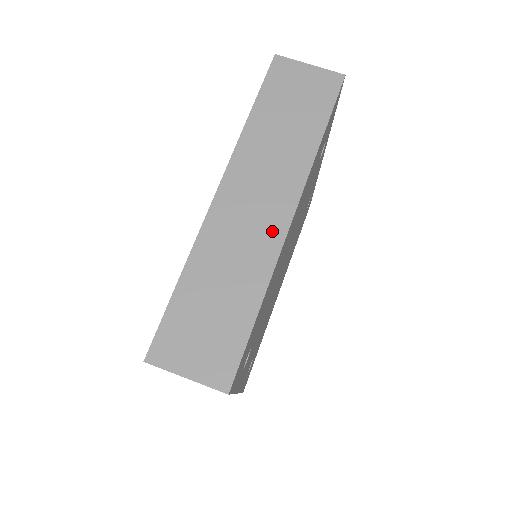
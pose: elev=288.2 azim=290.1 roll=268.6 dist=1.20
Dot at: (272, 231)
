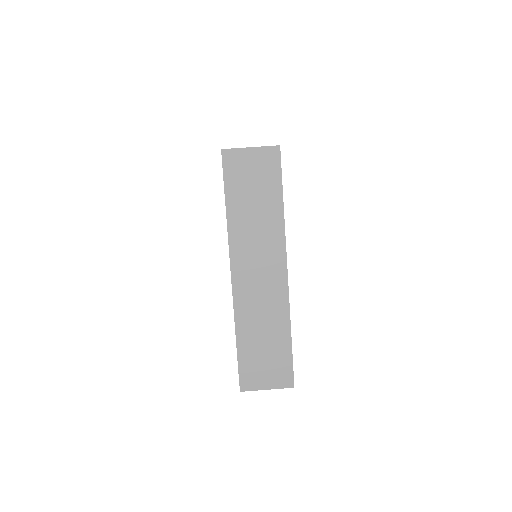
Dot at: (278, 286)
